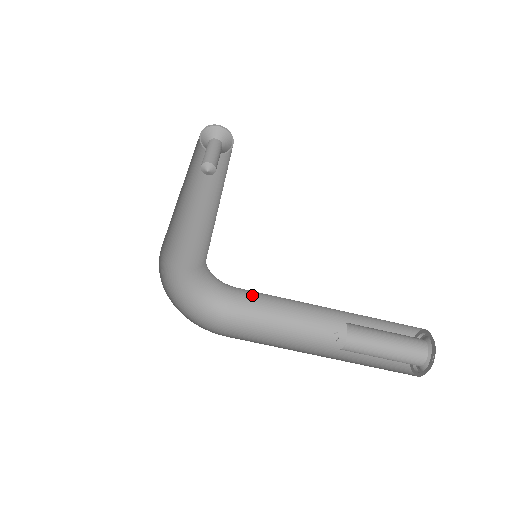
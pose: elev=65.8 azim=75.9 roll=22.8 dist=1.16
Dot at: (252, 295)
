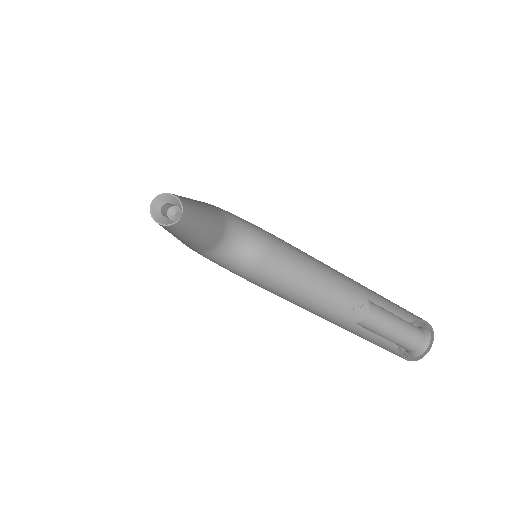
Dot at: (277, 264)
